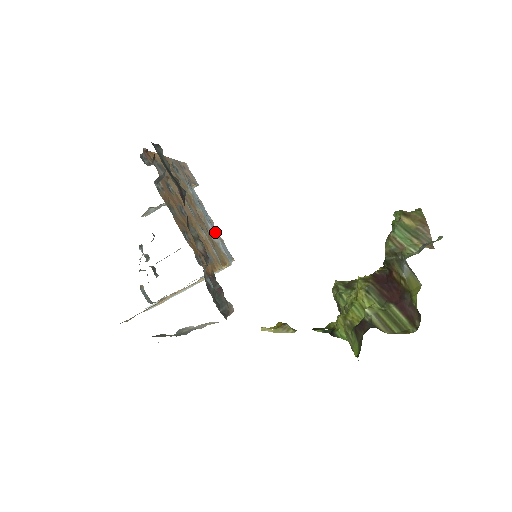
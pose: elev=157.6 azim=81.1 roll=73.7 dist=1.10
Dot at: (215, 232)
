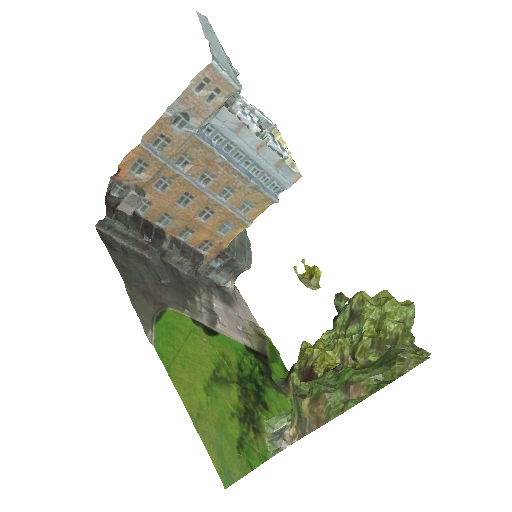
Dot at: (261, 164)
